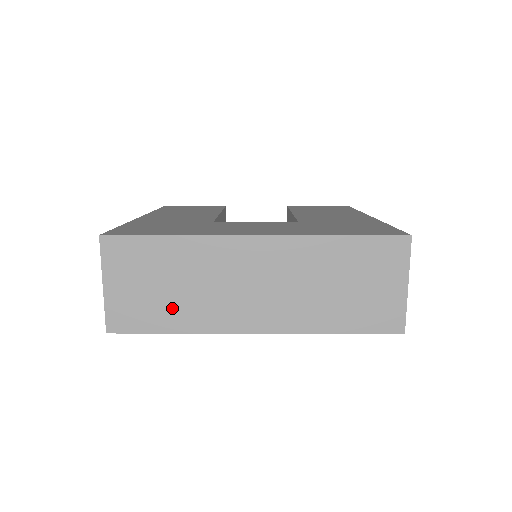
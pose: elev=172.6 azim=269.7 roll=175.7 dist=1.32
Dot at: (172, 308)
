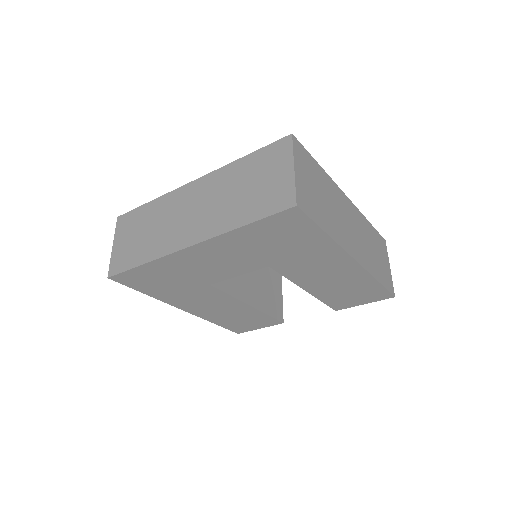
Dot at: (144, 247)
